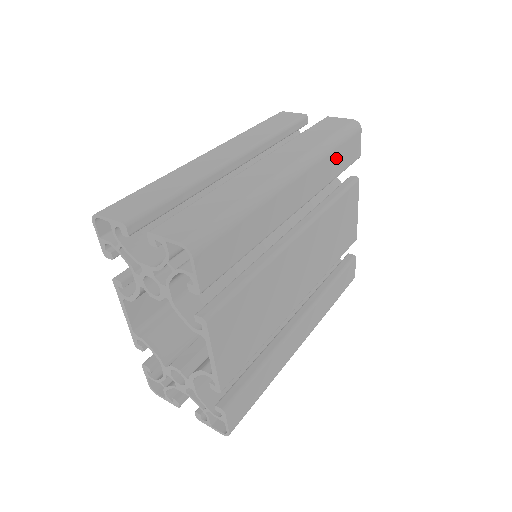
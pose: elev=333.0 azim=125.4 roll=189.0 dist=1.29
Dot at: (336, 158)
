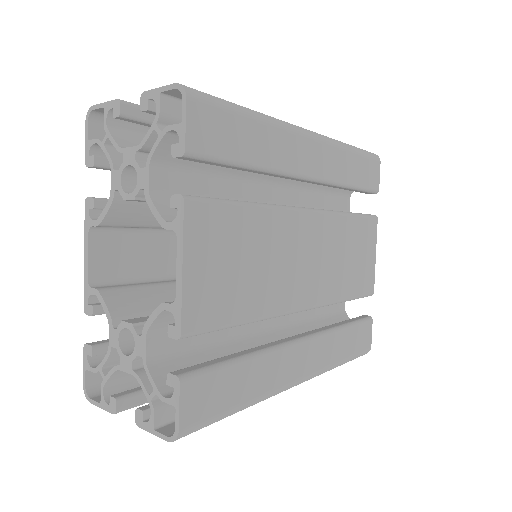
Dot at: (354, 164)
